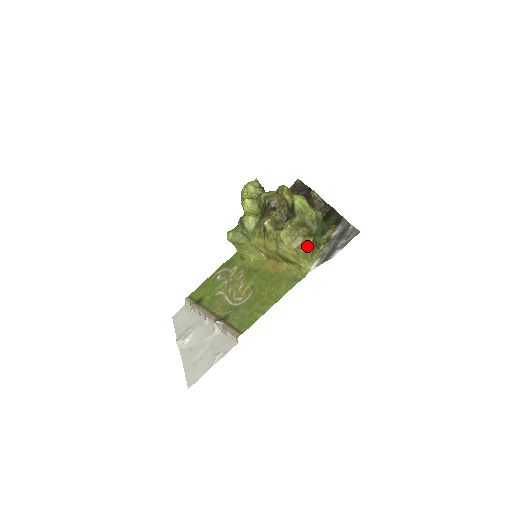
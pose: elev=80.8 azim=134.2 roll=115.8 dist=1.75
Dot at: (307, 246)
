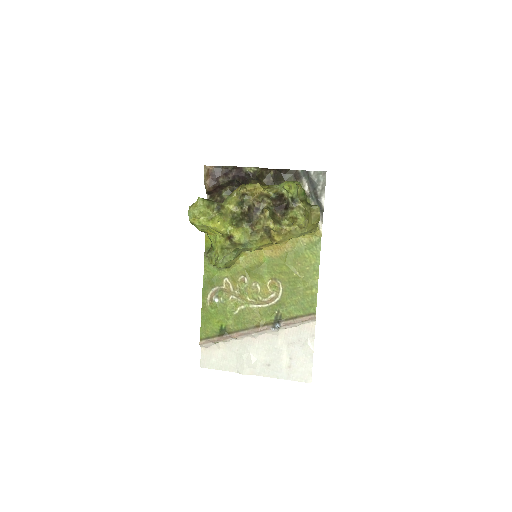
Dot at: (319, 214)
